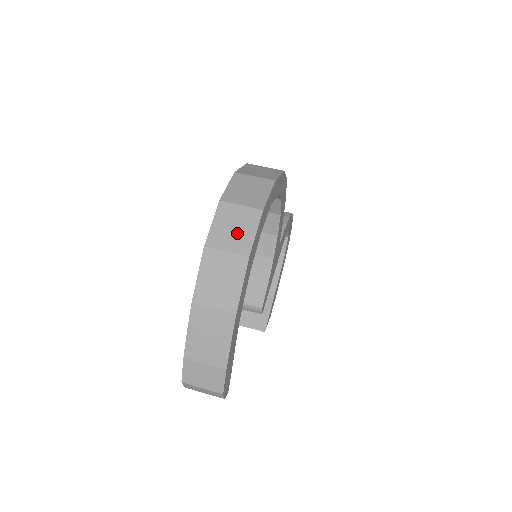
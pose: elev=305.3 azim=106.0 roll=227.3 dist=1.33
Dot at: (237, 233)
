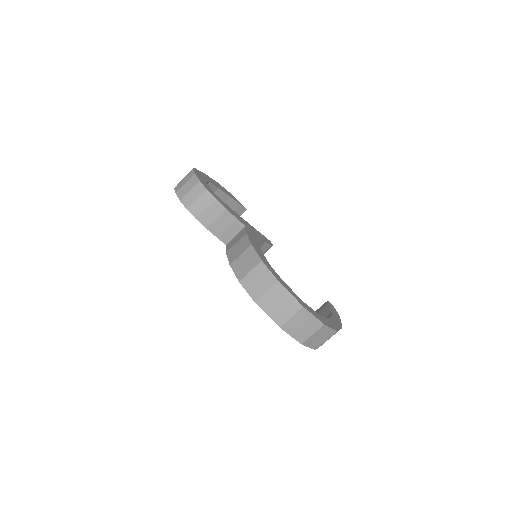
Dot at: (323, 337)
